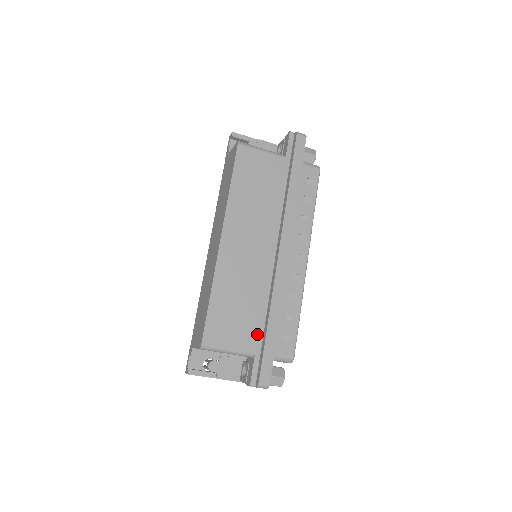
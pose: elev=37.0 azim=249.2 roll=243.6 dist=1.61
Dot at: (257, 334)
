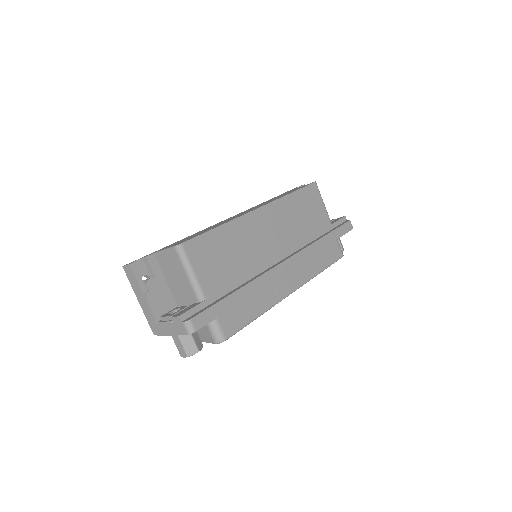
Dot at: (220, 290)
